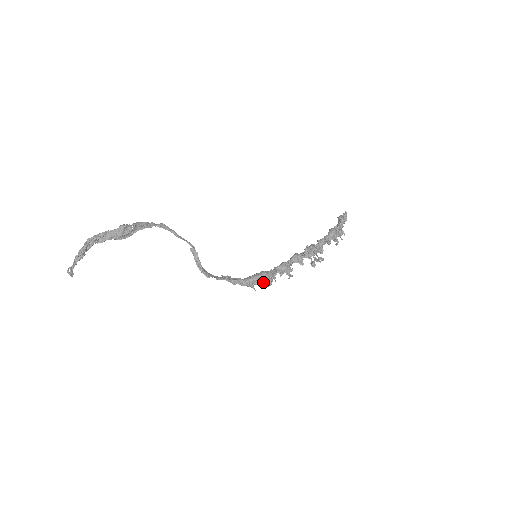
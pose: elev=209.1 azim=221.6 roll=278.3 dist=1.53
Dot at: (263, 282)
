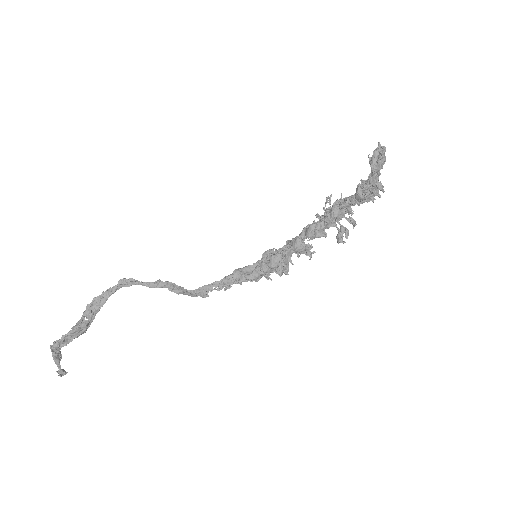
Dot at: occluded
